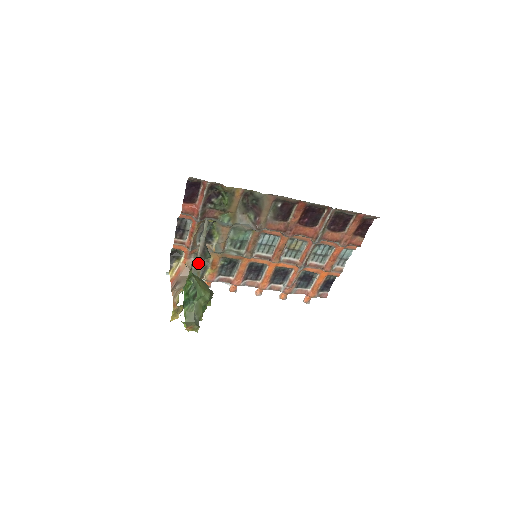
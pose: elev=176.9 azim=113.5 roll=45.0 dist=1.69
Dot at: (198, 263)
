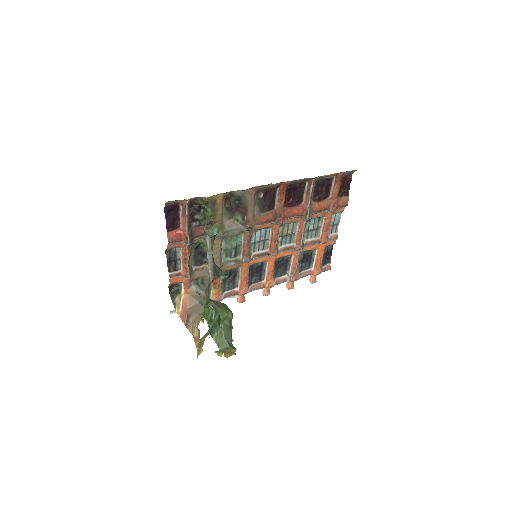
Dot at: (200, 288)
